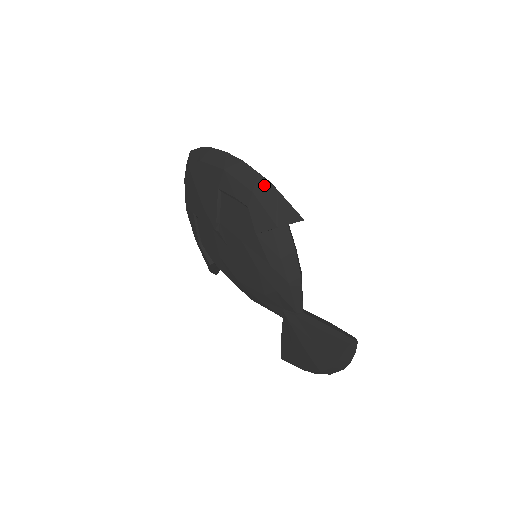
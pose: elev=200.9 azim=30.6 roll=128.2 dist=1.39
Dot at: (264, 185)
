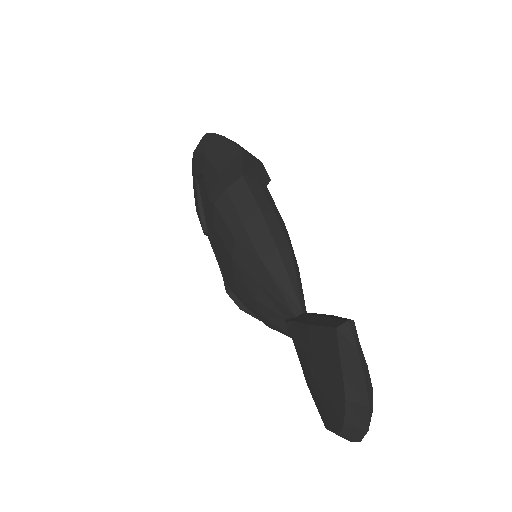
Dot at: (214, 140)
